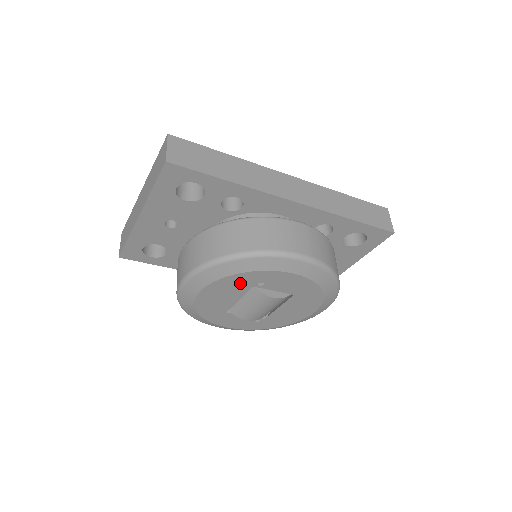
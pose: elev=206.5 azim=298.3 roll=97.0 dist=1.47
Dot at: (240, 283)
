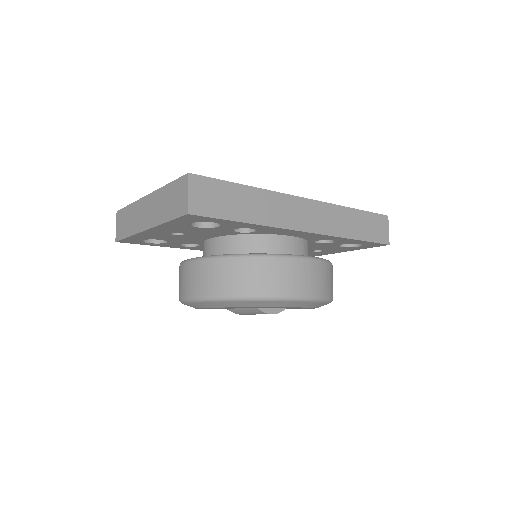
Dot at: occluded
